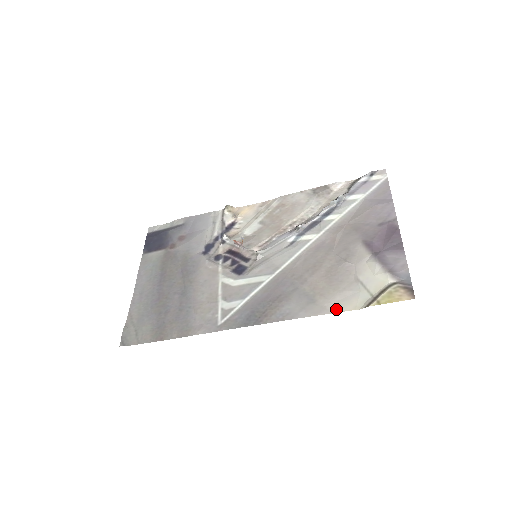
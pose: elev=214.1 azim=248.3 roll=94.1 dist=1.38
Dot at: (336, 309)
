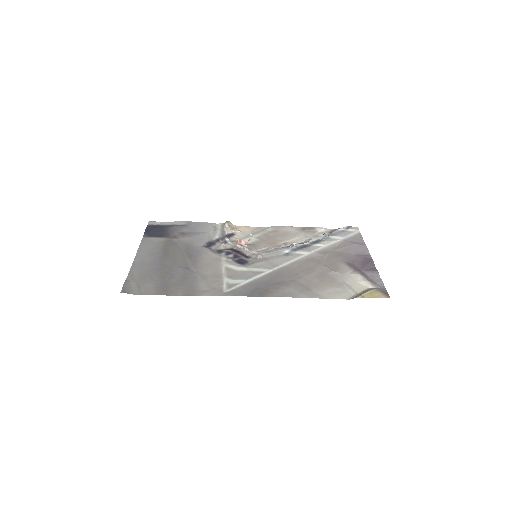
Dot at: (329, 297)
